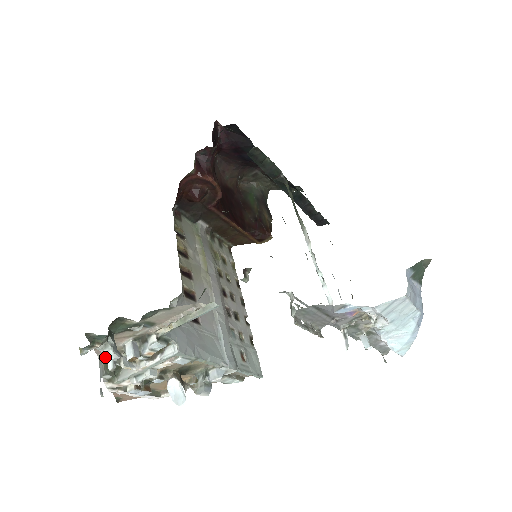
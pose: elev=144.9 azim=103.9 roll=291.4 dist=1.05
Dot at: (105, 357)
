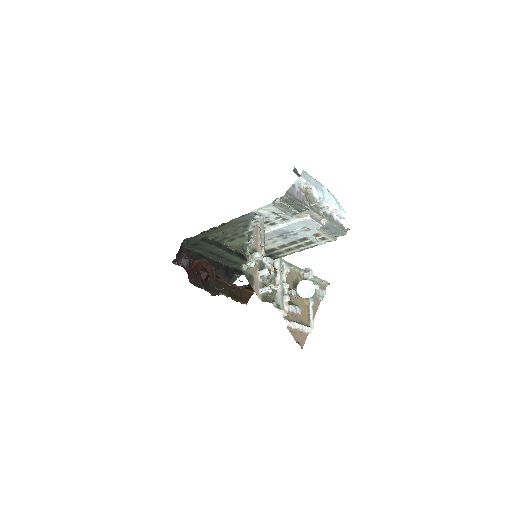
Dot at: (262, 299)
